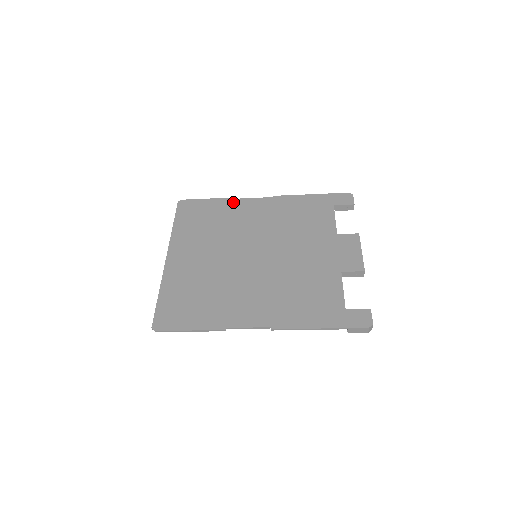
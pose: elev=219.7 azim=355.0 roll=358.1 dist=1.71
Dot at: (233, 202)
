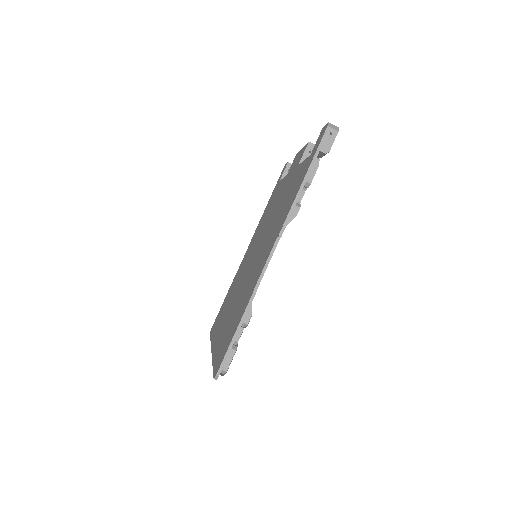
Dot at: (234, 278)
